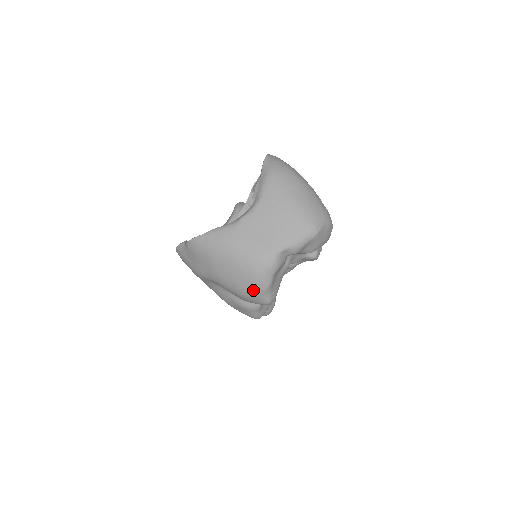
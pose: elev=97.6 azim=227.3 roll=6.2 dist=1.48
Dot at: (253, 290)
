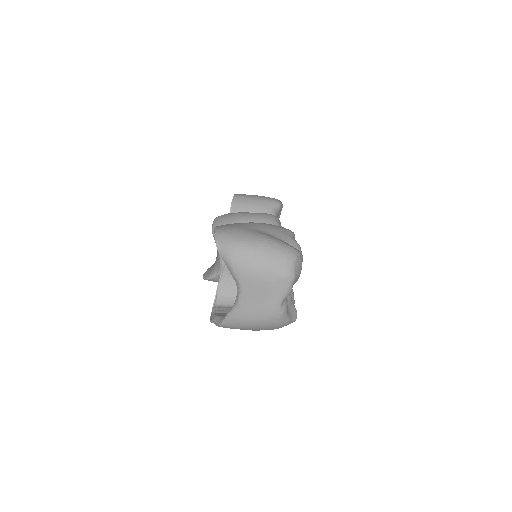
Dot at: (281, 327)
